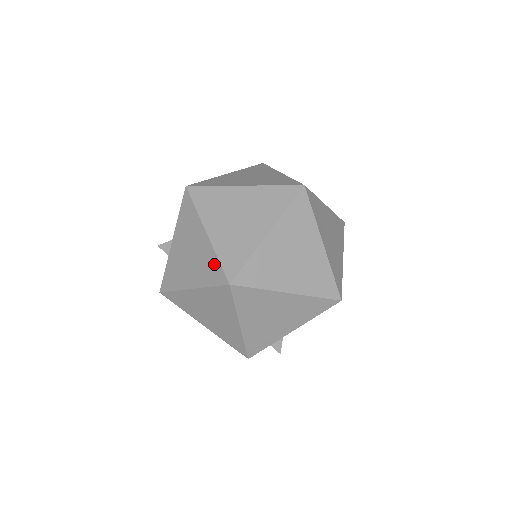
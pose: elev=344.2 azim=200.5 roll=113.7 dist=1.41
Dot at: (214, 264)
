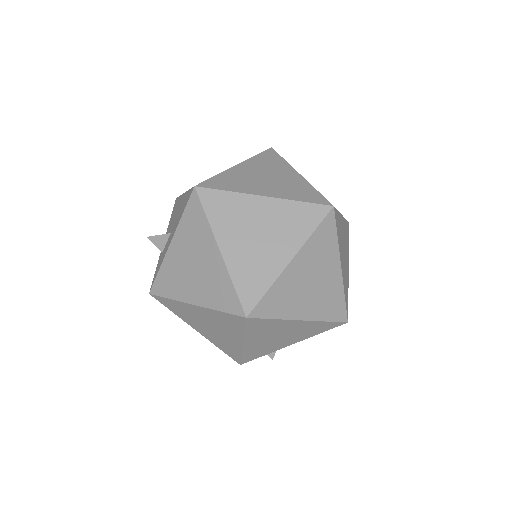
Dot at: (227, 289)
